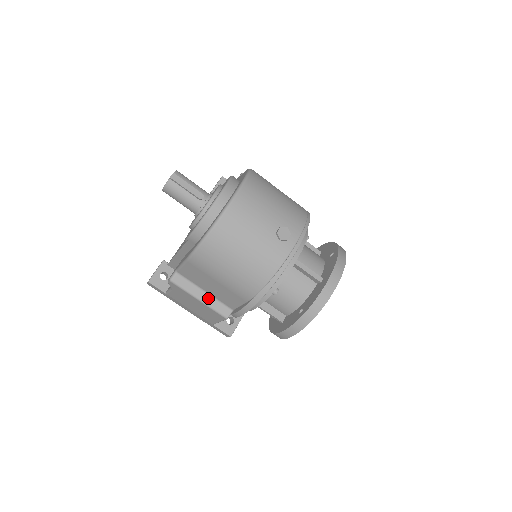
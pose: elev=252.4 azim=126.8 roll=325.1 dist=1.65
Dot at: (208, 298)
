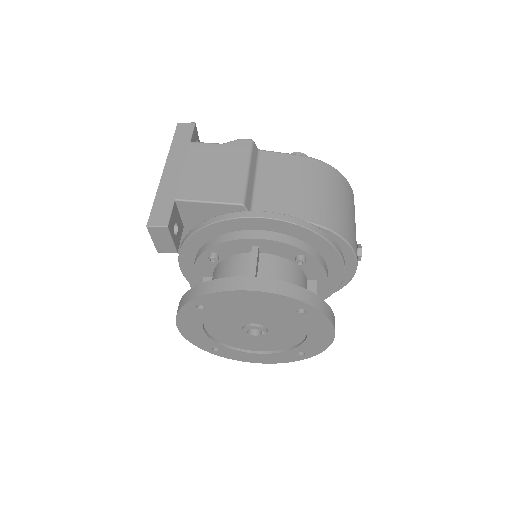
Dot at: (252, 182)
